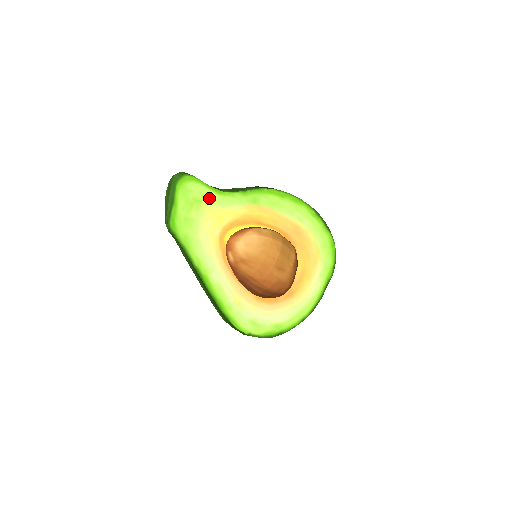
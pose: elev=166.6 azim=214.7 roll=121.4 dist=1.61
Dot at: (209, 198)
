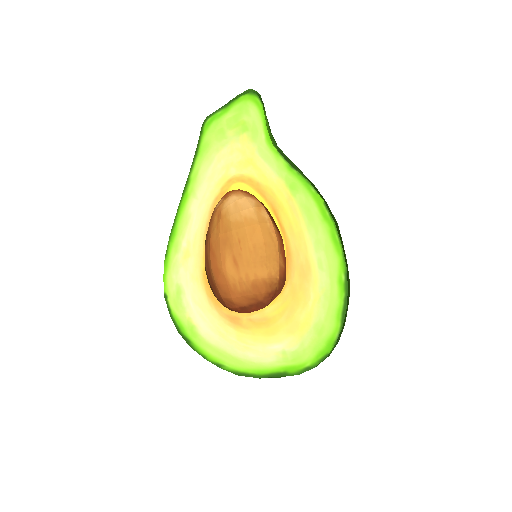
Dot at: (256, 136)
